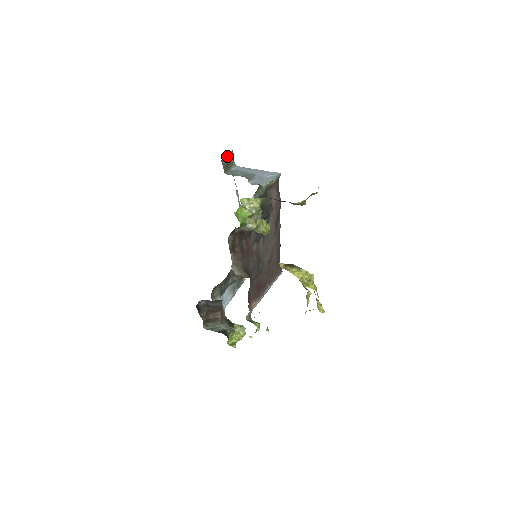
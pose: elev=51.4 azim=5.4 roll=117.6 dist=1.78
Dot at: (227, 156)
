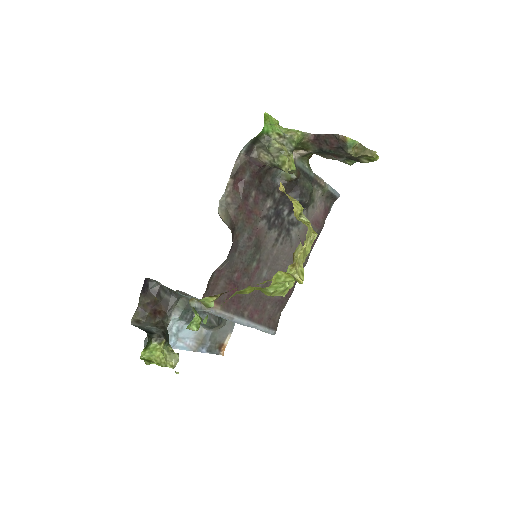
Dot at: occluded
